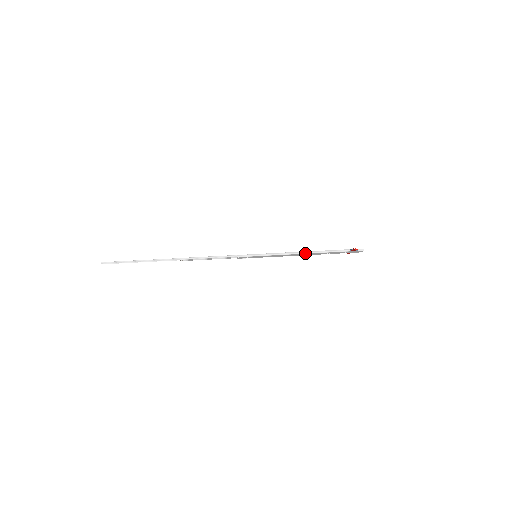
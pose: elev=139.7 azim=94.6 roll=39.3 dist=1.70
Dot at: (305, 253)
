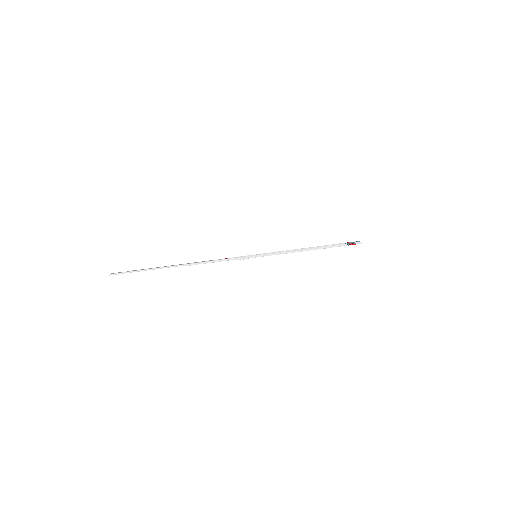
Dot at: occluded
